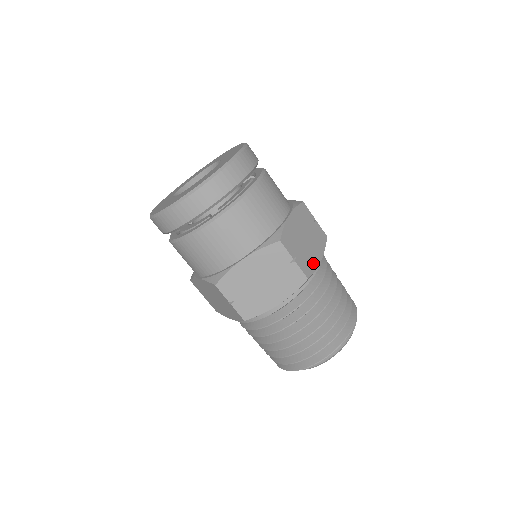
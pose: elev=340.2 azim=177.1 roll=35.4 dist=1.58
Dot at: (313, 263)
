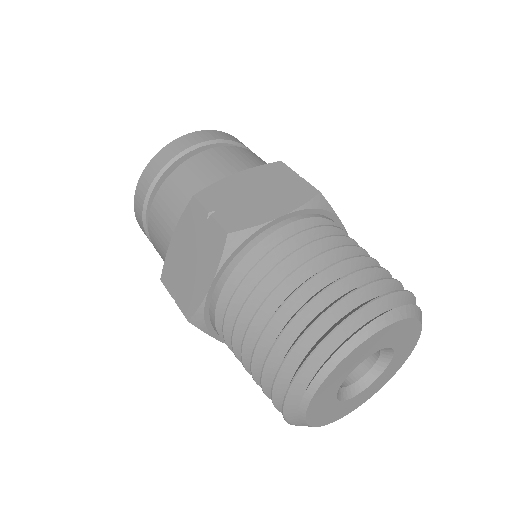
Dot at: (256, 218)
